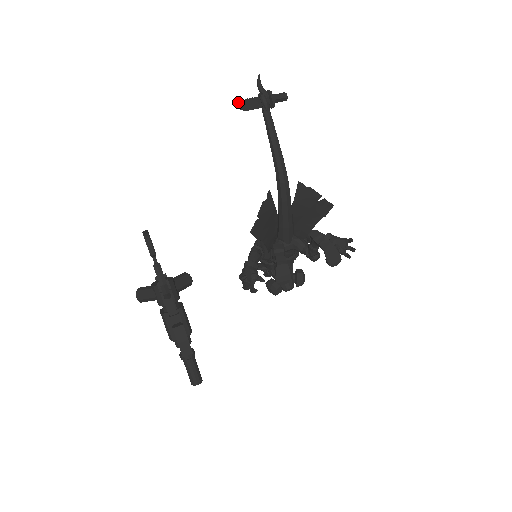
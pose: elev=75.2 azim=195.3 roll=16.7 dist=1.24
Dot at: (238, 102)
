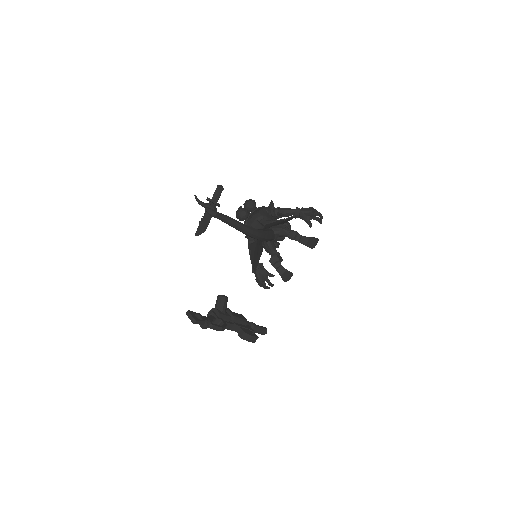
Dot at: (197, 231)
